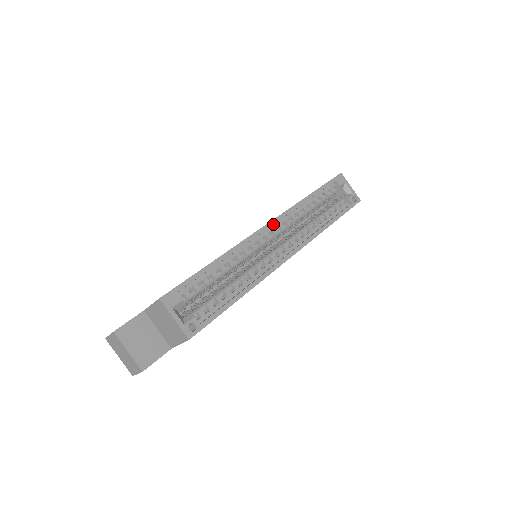
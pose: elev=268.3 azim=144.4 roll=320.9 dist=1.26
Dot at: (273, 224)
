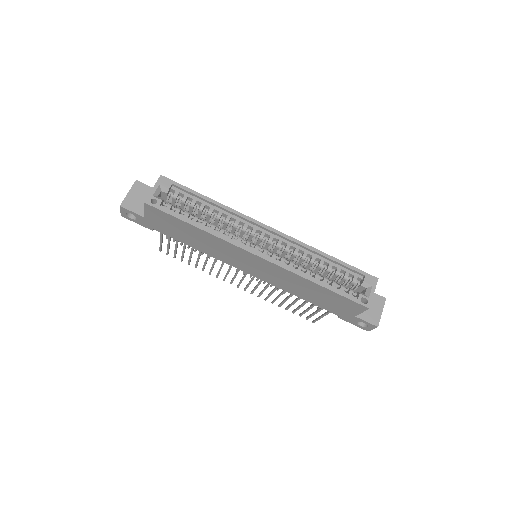
Dot at: (274, 231)
